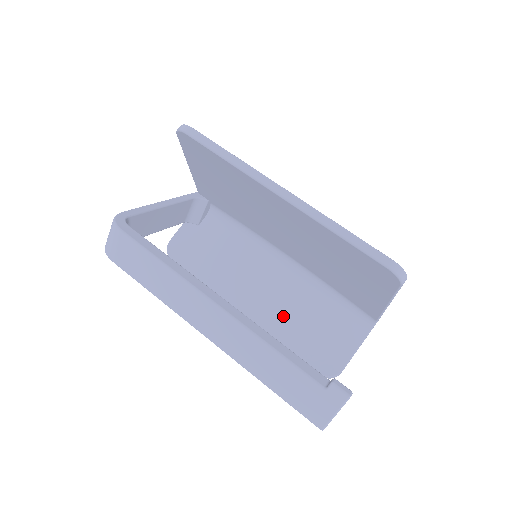
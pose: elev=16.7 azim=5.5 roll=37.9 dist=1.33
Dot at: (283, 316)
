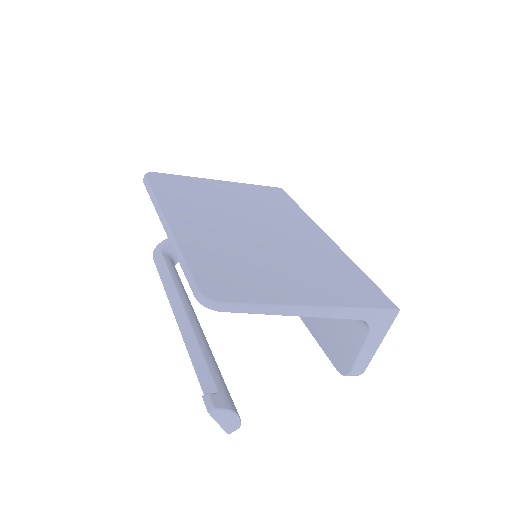
Dot at: occluded
